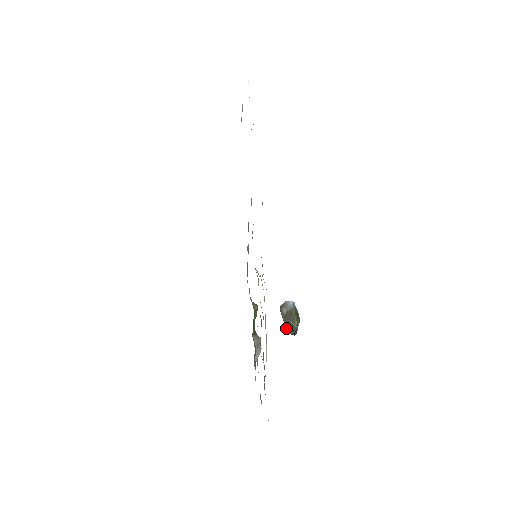
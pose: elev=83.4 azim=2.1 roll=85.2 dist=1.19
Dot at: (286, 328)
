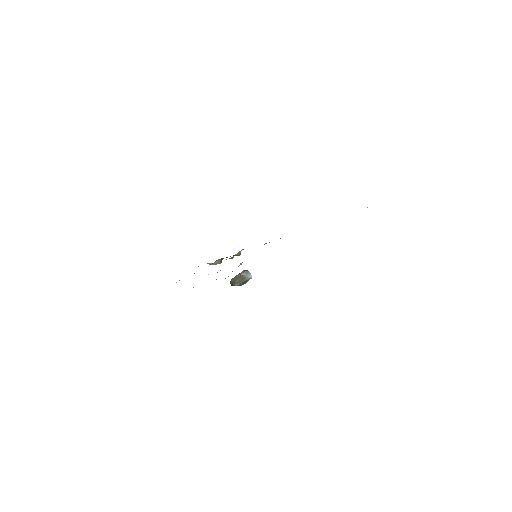
Dot at: (233, 278)
